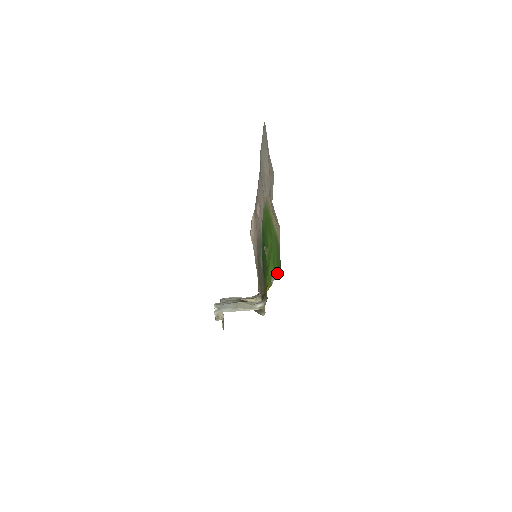
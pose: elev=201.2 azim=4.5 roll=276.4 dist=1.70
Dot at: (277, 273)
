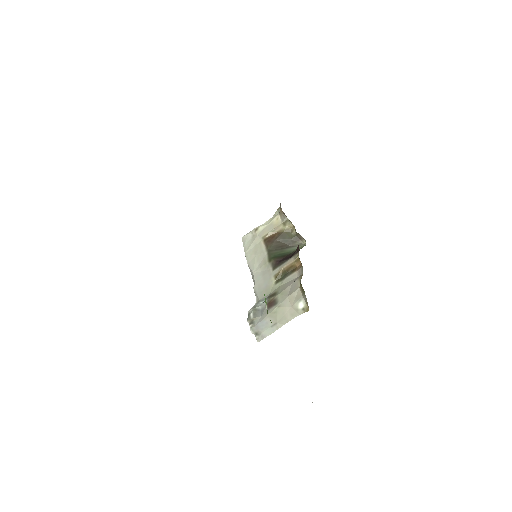
Dot at: occluded
